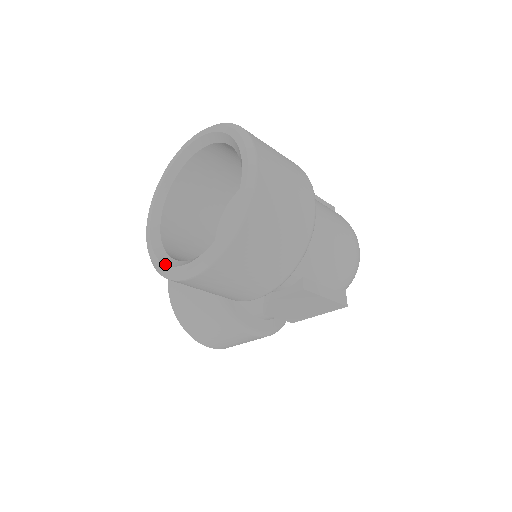
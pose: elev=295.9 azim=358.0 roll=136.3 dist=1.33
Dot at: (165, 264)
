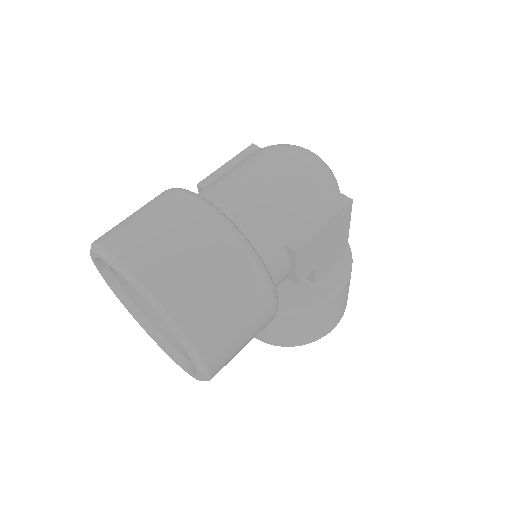
Dot at: (194, 375)
